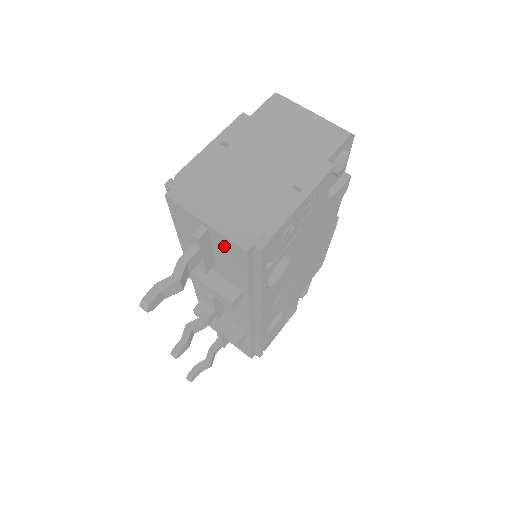
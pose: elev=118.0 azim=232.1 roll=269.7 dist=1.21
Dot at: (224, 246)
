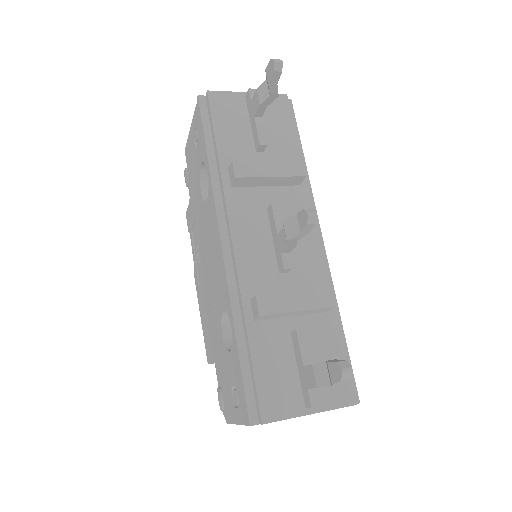
Dot at: (268, 108)
